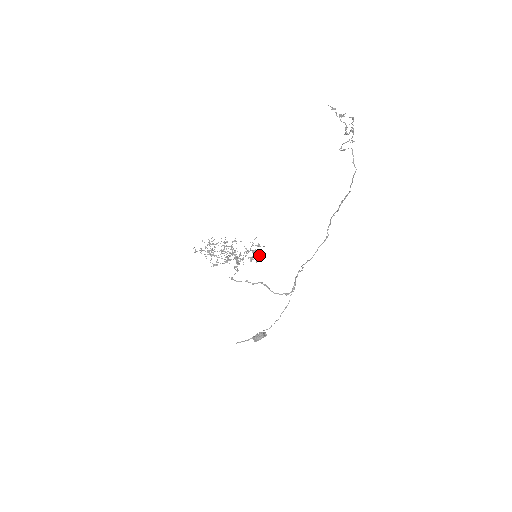
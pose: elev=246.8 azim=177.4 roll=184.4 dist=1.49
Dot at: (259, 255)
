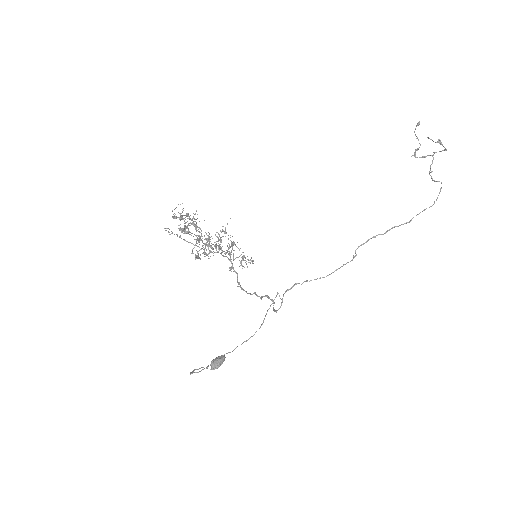
Dot at: occluded
